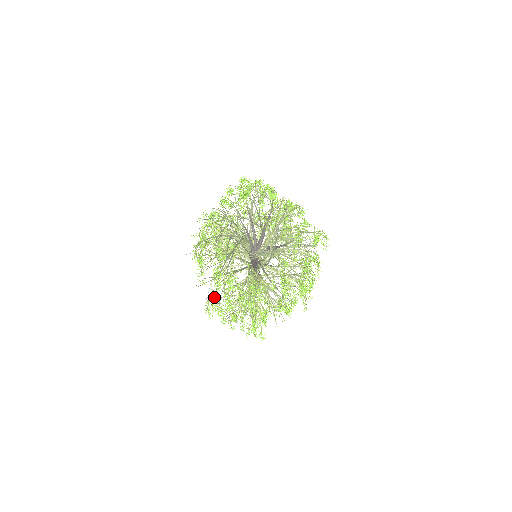
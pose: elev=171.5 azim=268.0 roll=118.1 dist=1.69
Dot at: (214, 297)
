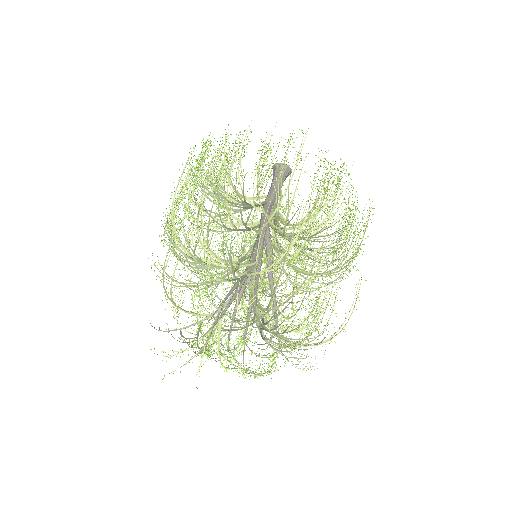
Dot at: occluded
